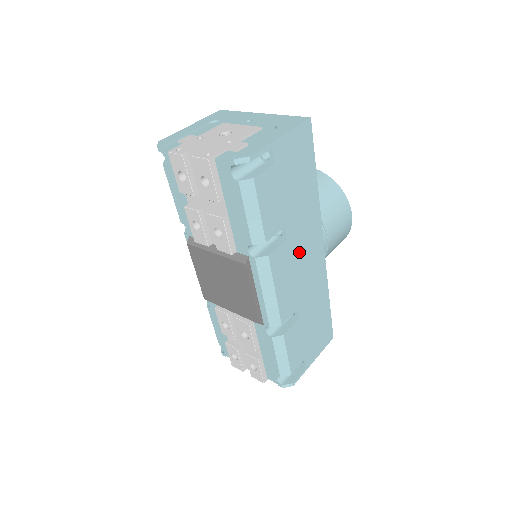
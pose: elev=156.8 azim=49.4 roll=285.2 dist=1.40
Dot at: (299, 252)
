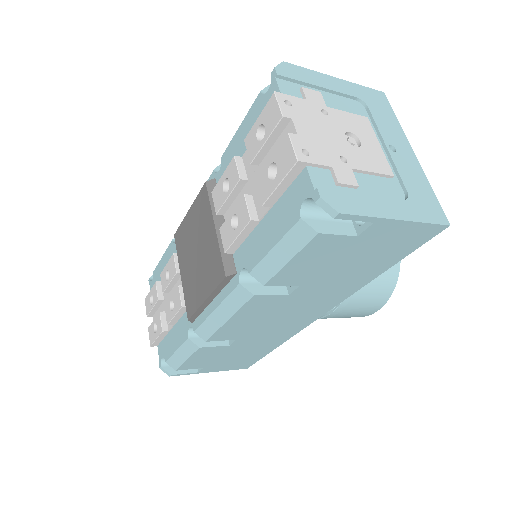
Dot at: (290, 308)
